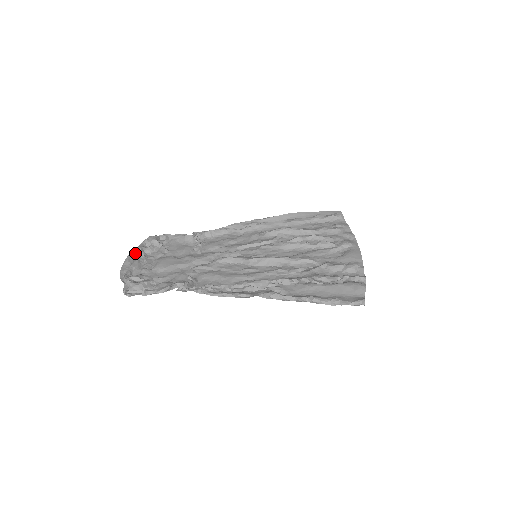
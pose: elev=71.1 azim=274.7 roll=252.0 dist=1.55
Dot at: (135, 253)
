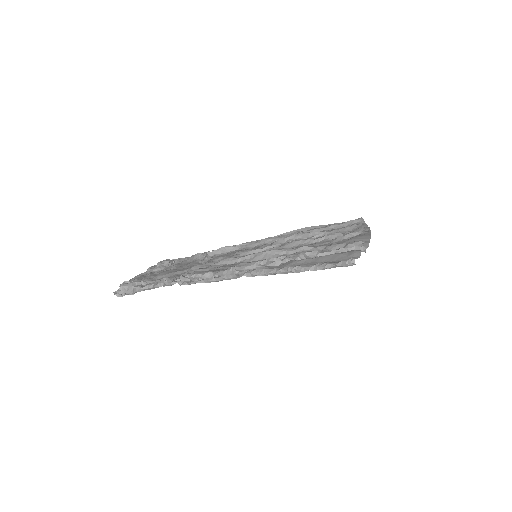
Dot at: (145, 273)
